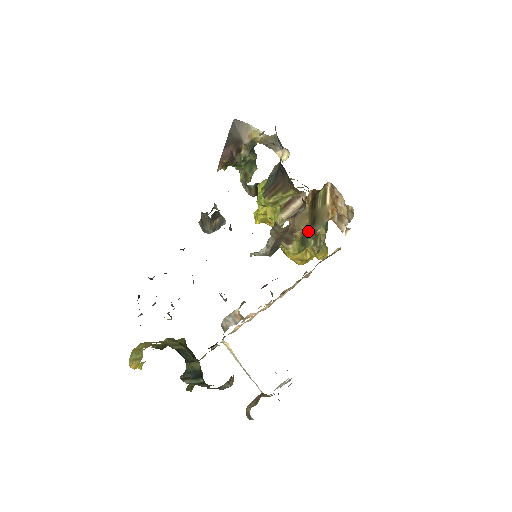
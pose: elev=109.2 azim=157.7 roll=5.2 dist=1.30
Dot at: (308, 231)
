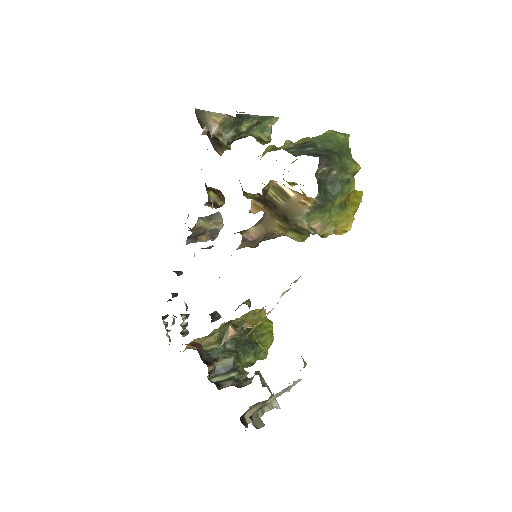
Dot at: (288, 227)
